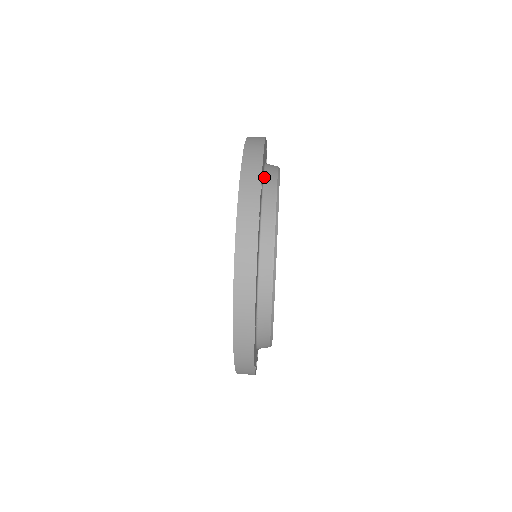
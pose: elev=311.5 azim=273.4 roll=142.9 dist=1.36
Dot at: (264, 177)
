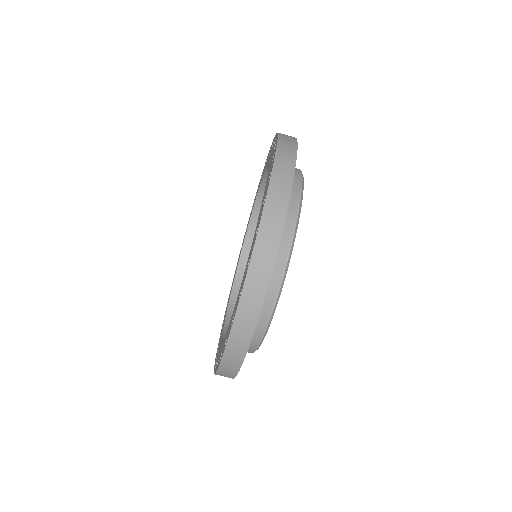
Dot at: occluded
